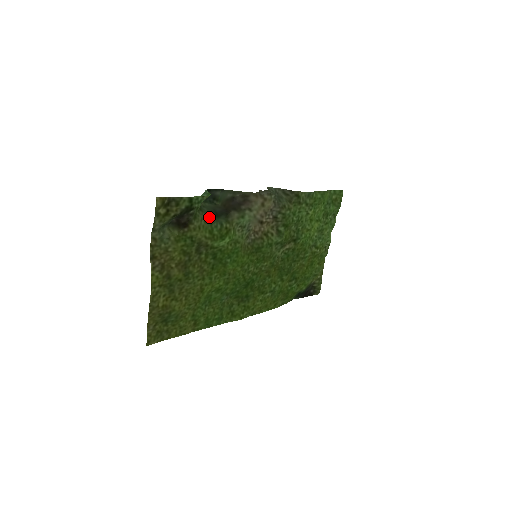
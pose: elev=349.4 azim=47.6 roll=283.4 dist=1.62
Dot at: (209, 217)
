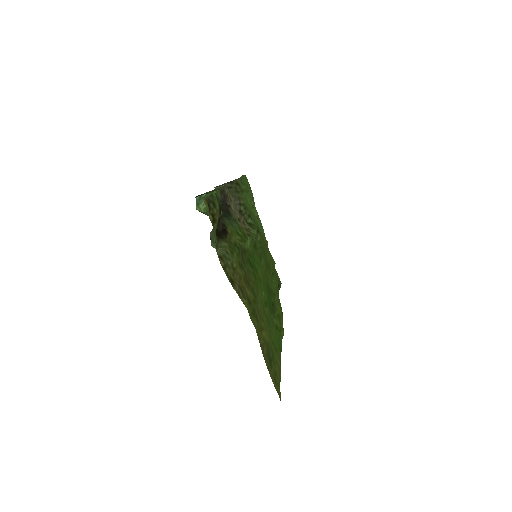
Dot at: (225, 219)
